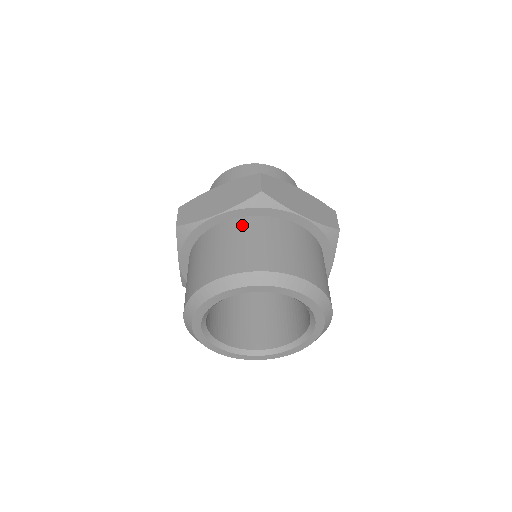
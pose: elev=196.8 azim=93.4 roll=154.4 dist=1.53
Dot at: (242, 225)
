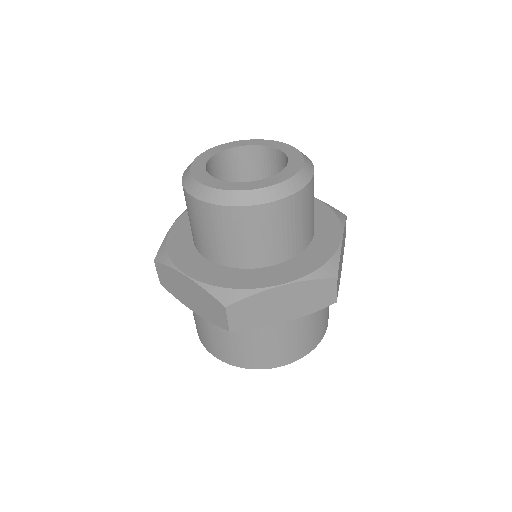
Dot at: occluded
